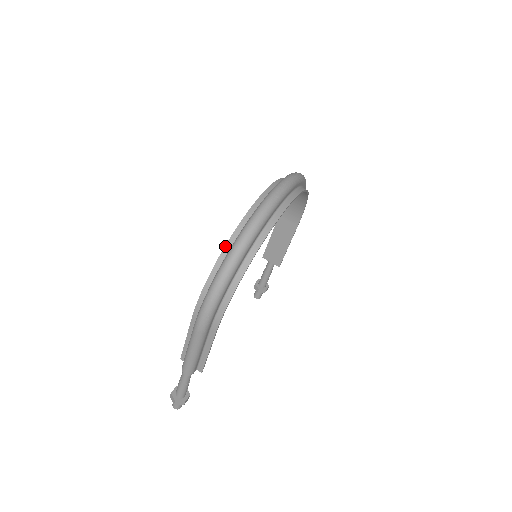
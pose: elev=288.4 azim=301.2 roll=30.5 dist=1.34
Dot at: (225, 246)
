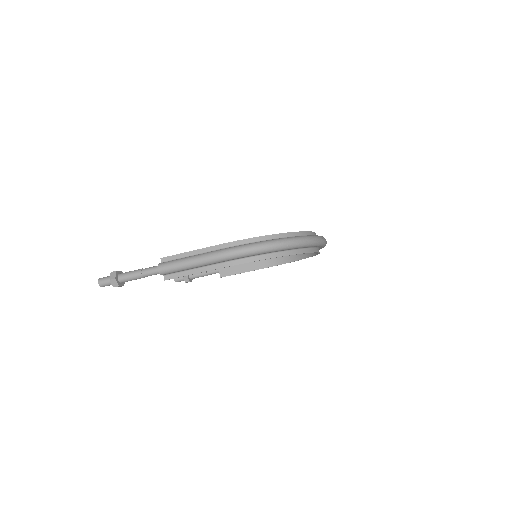
Dot at: (285, 233)
